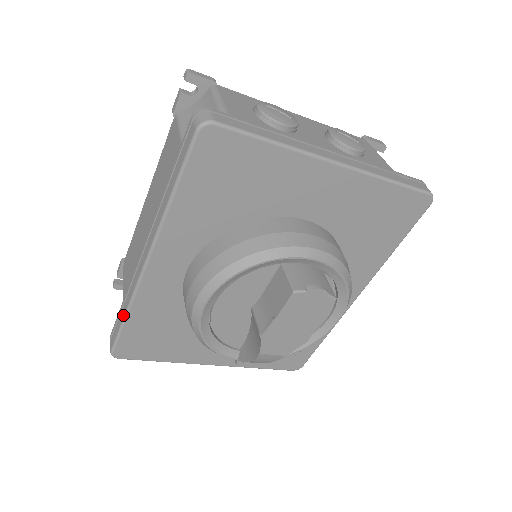
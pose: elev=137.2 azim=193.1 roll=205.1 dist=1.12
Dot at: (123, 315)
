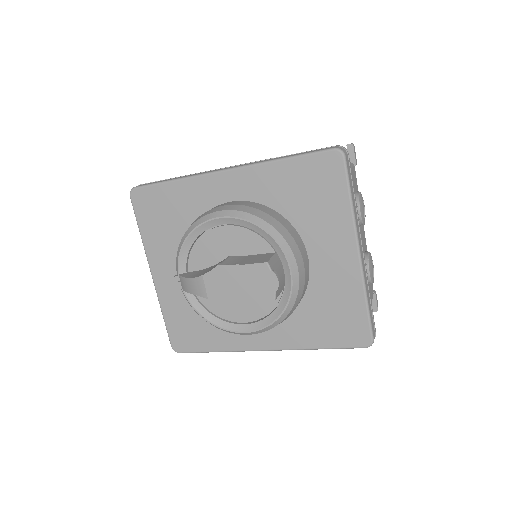
Dot at: (171, 179)
